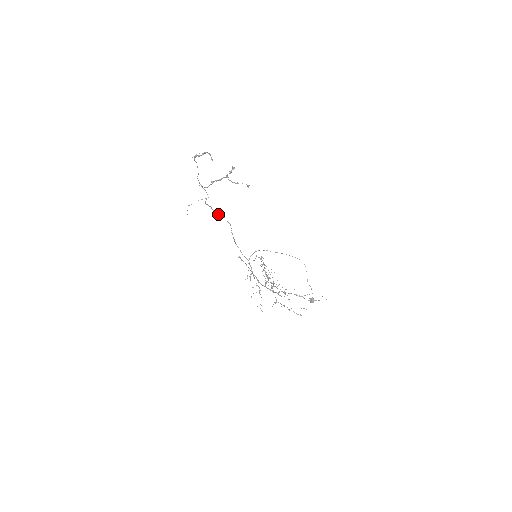
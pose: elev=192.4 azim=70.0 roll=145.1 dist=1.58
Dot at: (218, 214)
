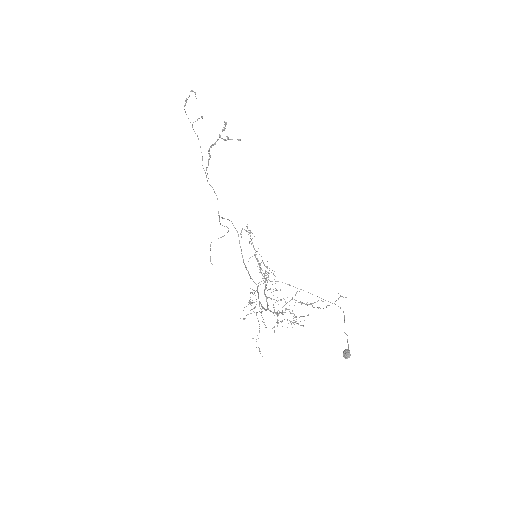
Dot at: occluded
